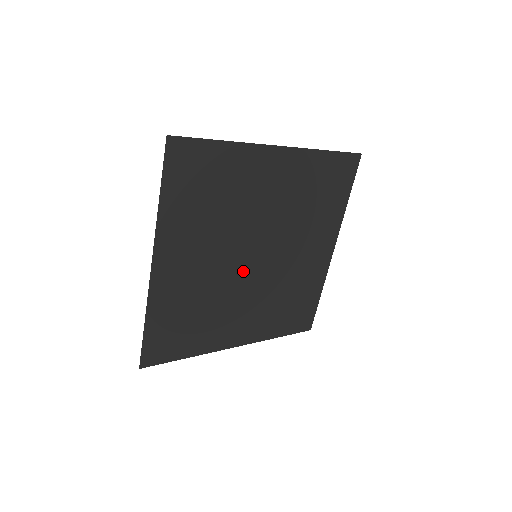
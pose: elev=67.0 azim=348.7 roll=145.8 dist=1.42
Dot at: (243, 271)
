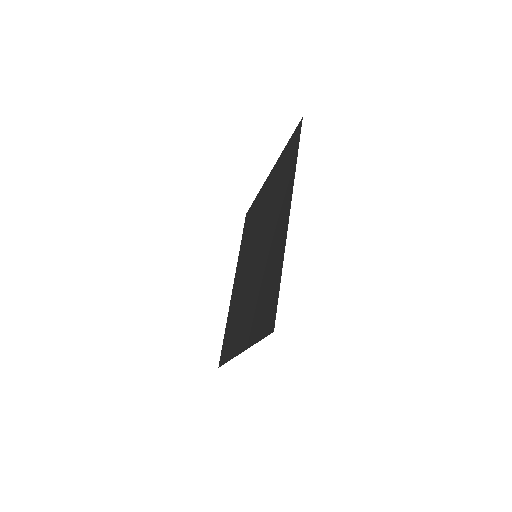
Dot at: (250, 270)
